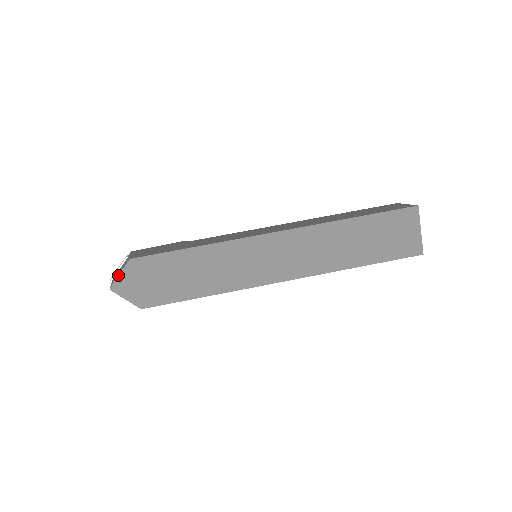
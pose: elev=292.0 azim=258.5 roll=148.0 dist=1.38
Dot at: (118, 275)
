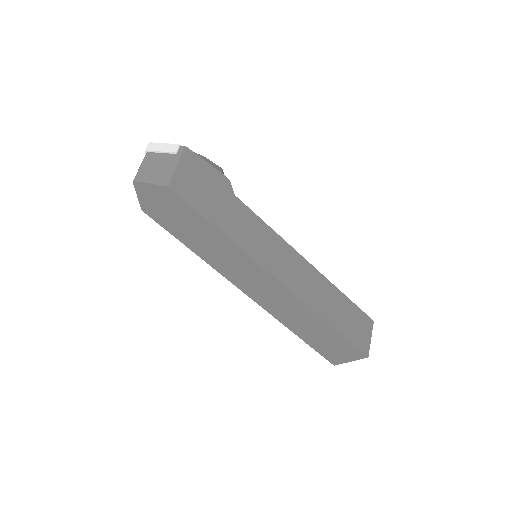
Dot at: (148, 183)
